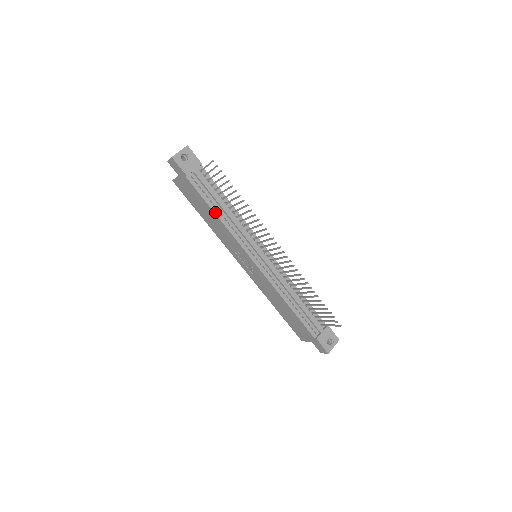
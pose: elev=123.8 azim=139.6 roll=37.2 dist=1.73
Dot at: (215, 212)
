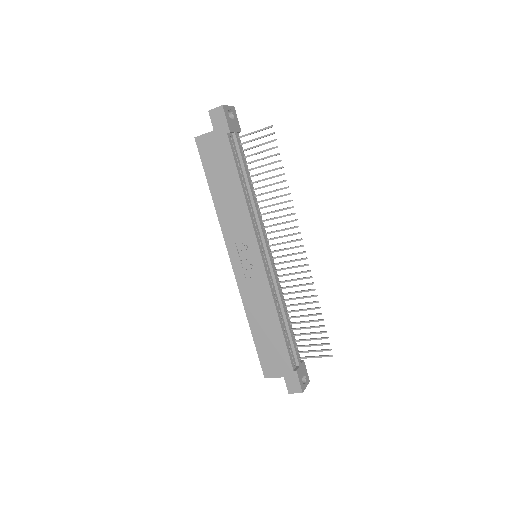
Dot at: (242, 185)
